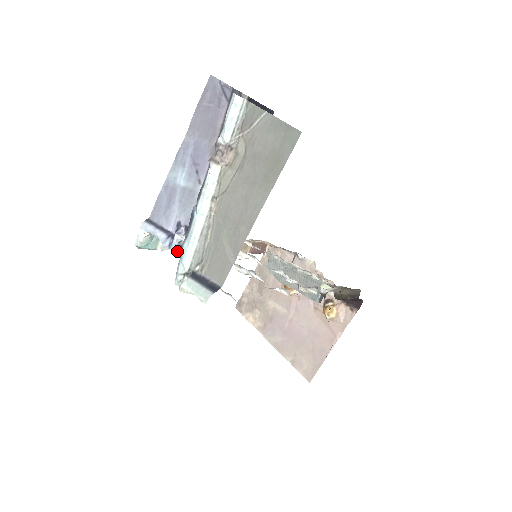
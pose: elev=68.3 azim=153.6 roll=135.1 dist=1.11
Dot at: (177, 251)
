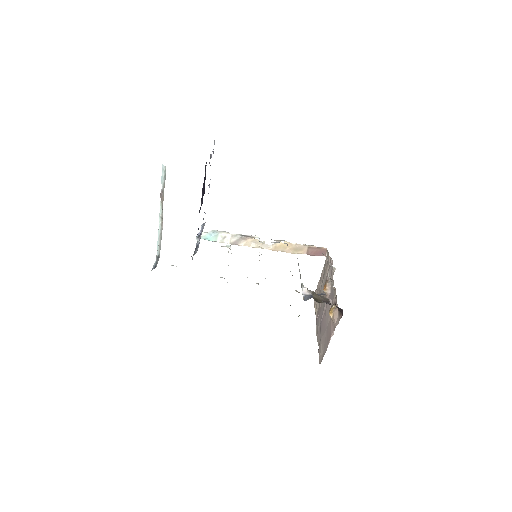
Dot at: occluded
